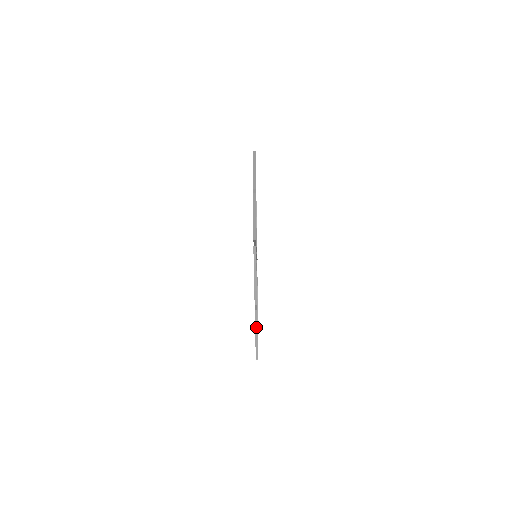
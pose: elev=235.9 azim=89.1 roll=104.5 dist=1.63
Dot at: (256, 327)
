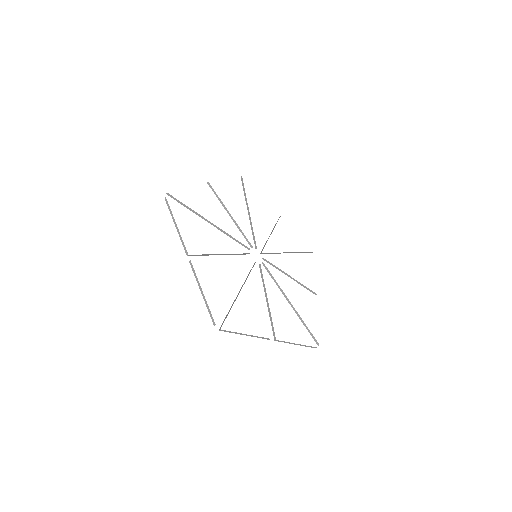
Dot at: (290, 343)
